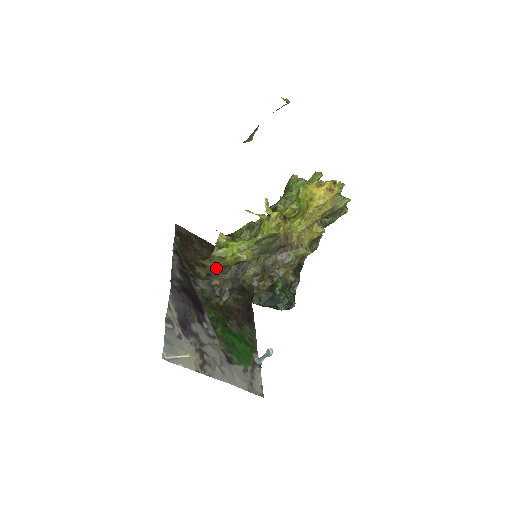
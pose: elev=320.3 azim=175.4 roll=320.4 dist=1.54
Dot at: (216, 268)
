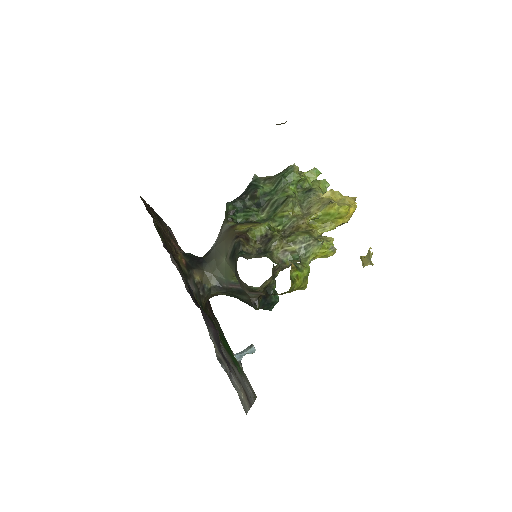
Dot at: occluded
